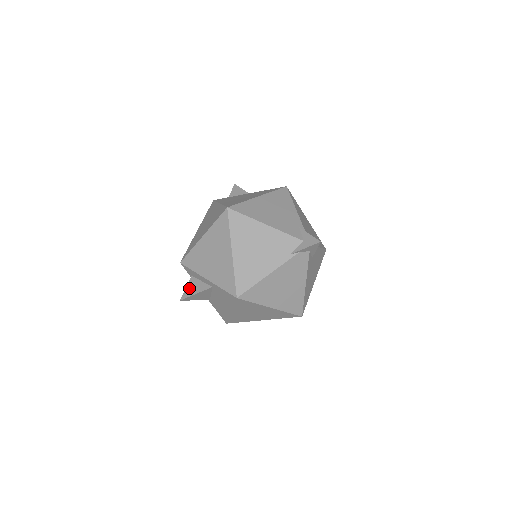
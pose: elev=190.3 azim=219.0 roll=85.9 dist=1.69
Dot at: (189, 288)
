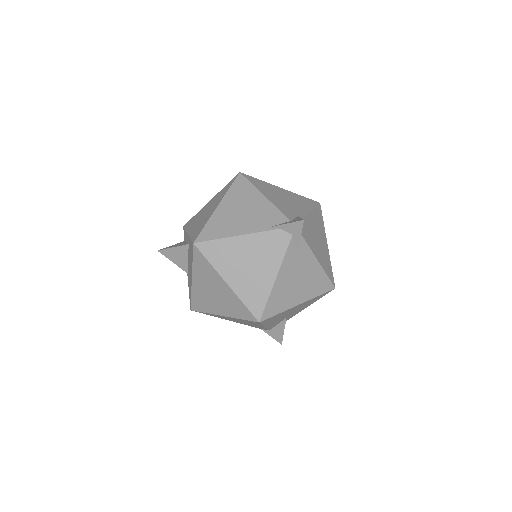
Dot at: (173, 245)
